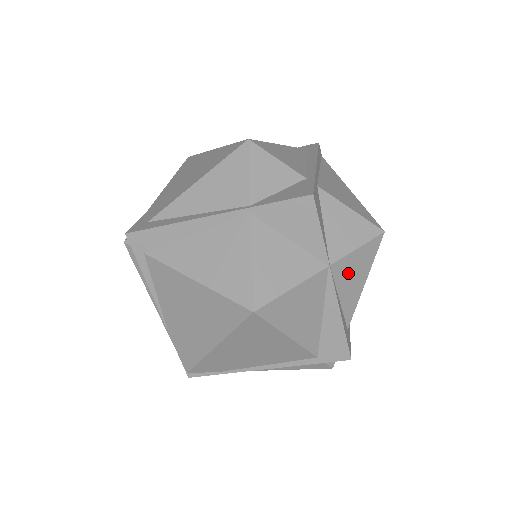
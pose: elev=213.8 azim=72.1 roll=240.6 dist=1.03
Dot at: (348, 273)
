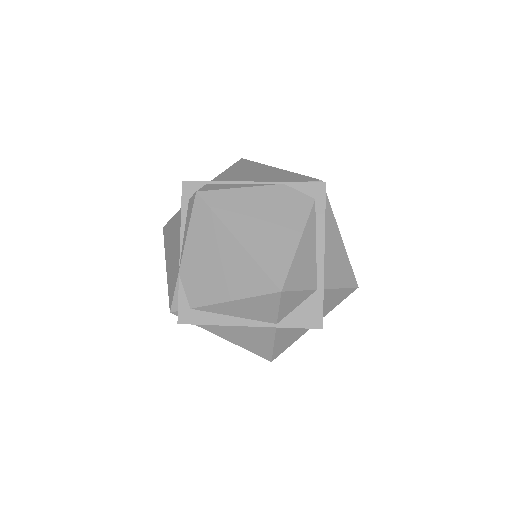
Dot at: occluded
